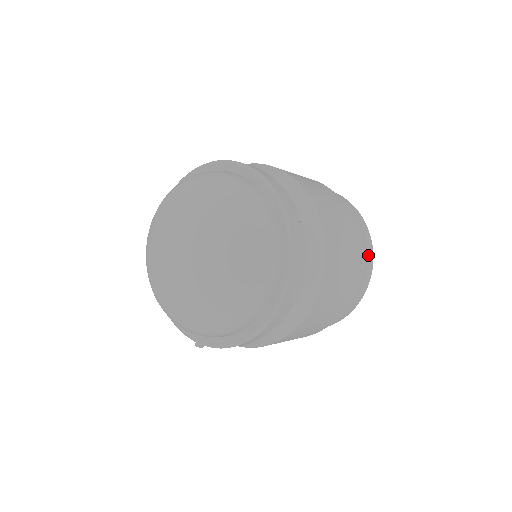
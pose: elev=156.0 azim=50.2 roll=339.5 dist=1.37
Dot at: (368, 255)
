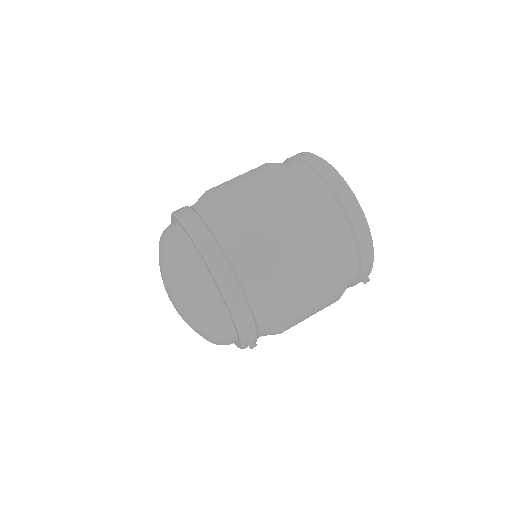
Dot at: (315, 167)
